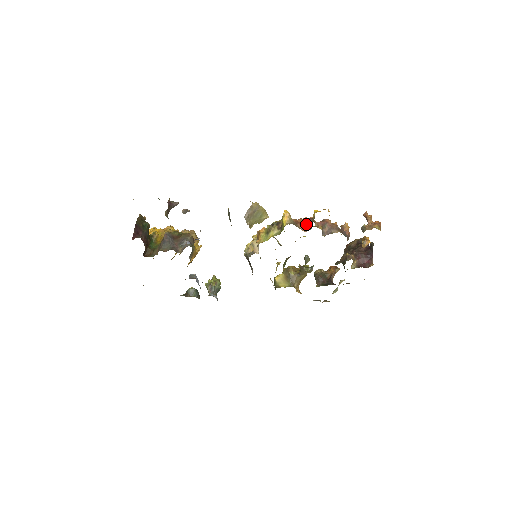
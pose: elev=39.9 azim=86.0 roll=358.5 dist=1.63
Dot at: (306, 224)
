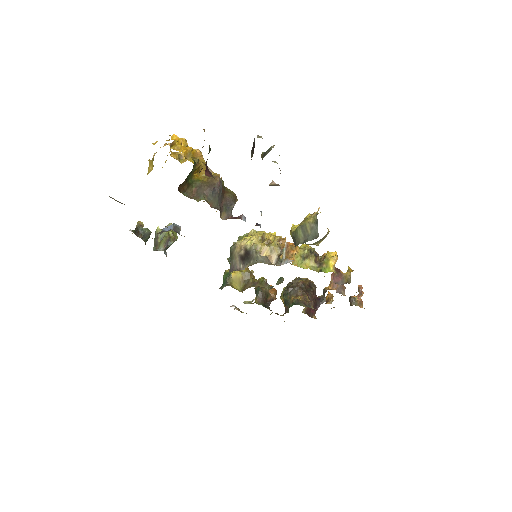
Dot at: (336, 274)
